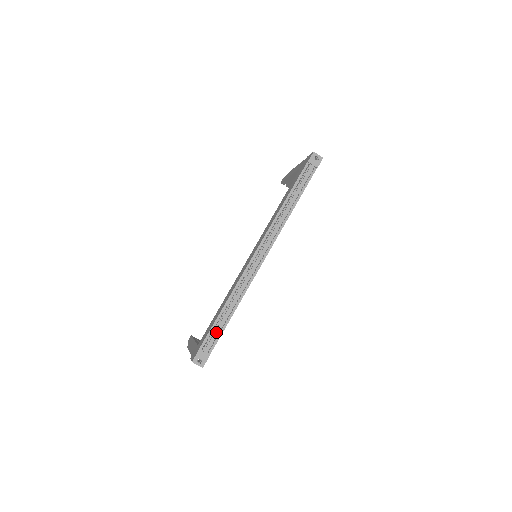
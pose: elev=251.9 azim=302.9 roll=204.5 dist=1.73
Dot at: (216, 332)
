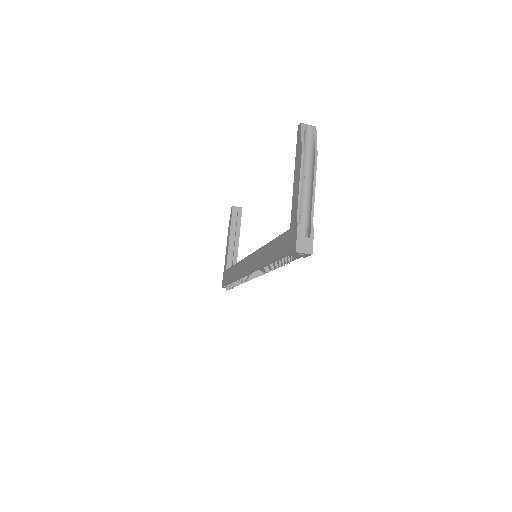
Dot at: occluded
